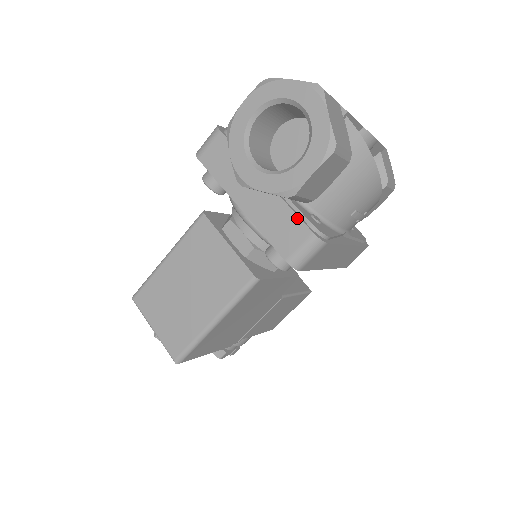
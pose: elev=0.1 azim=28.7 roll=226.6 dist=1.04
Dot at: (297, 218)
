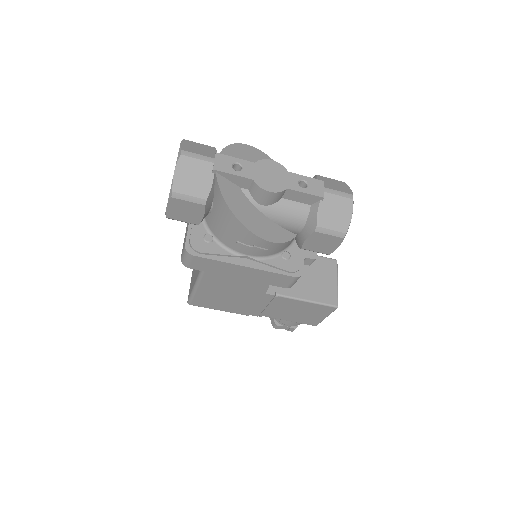
Dot at: (187, 233)
